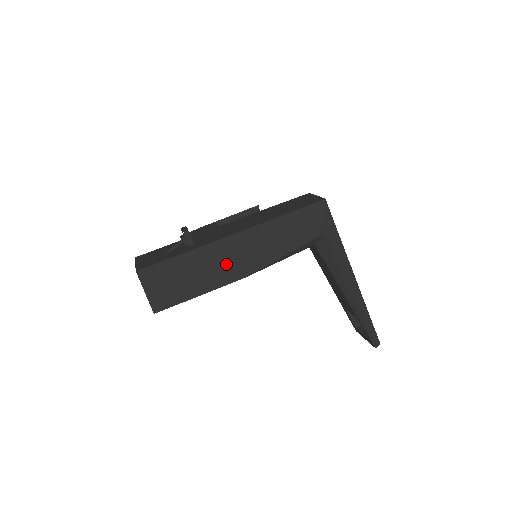
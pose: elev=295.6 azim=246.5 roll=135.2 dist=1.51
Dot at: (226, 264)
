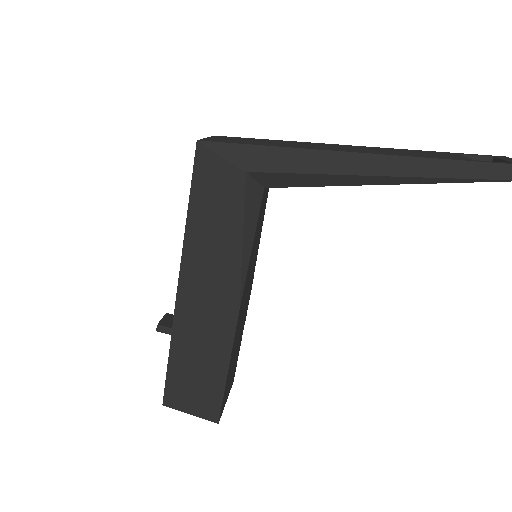
Dot at: (208, 321)
